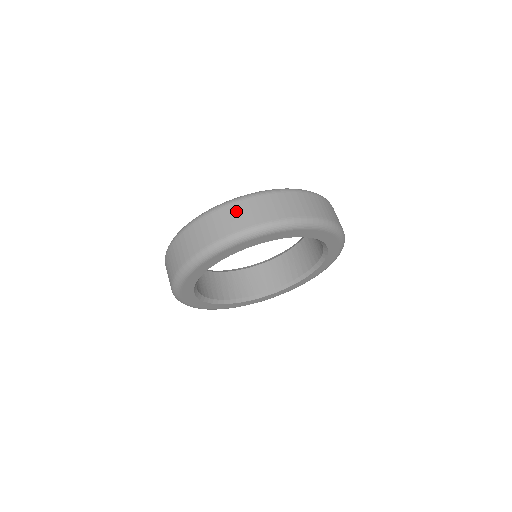
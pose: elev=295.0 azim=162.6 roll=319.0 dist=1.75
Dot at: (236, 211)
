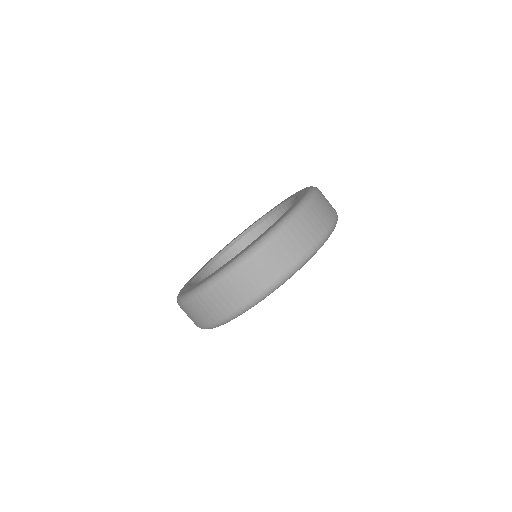
Dot at: (304, 225)
